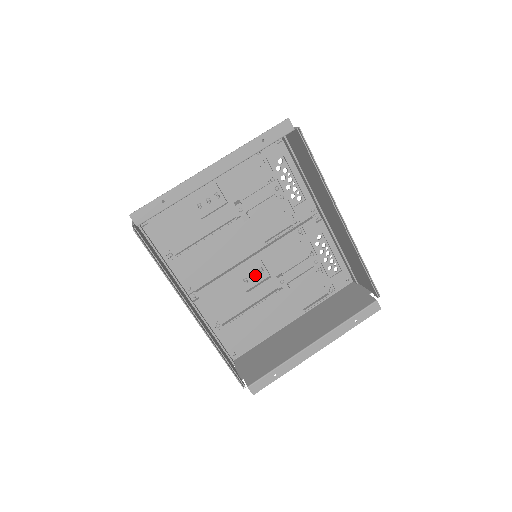
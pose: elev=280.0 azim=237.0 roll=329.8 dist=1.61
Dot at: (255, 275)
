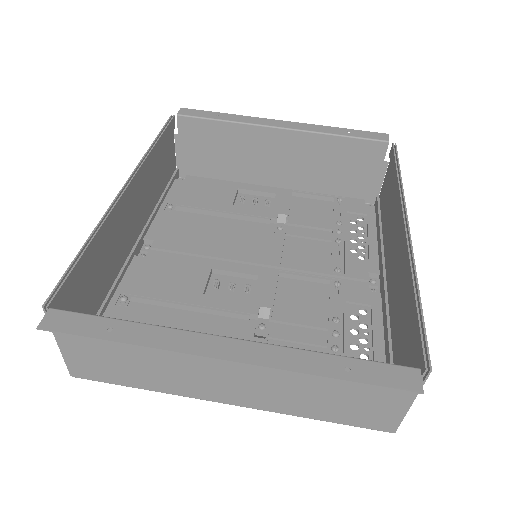
Dot at: (234, 288)
